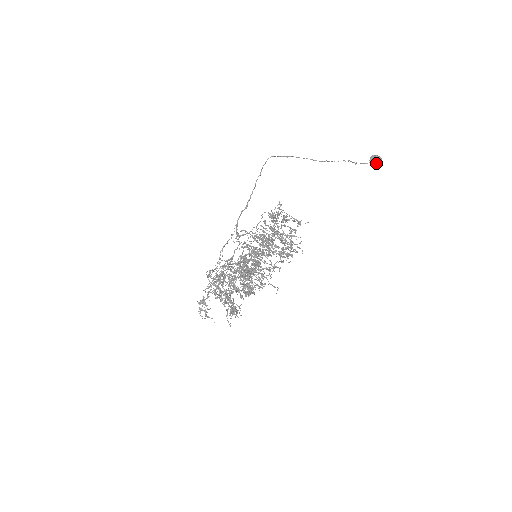
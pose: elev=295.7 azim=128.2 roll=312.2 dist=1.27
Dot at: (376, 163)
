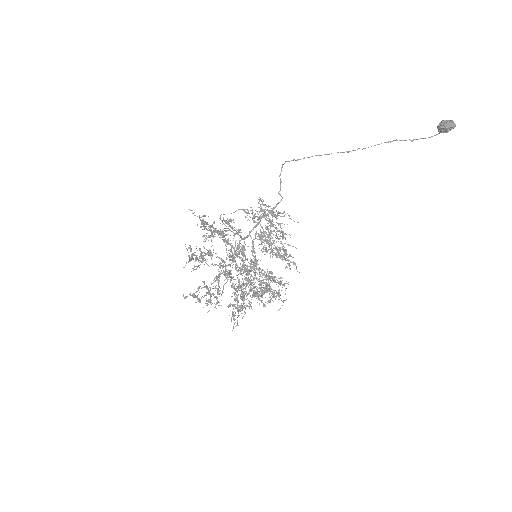
Dot at: (444, 130)
